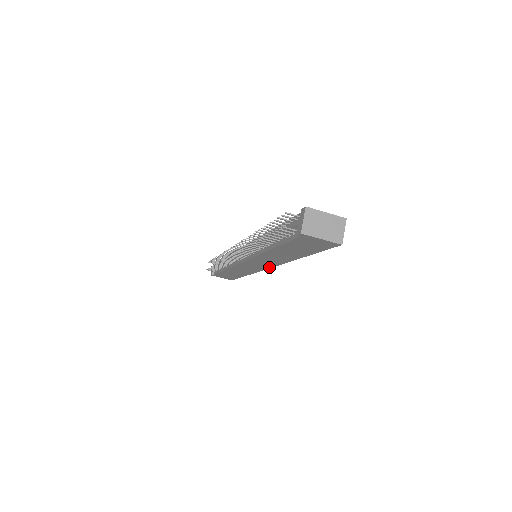
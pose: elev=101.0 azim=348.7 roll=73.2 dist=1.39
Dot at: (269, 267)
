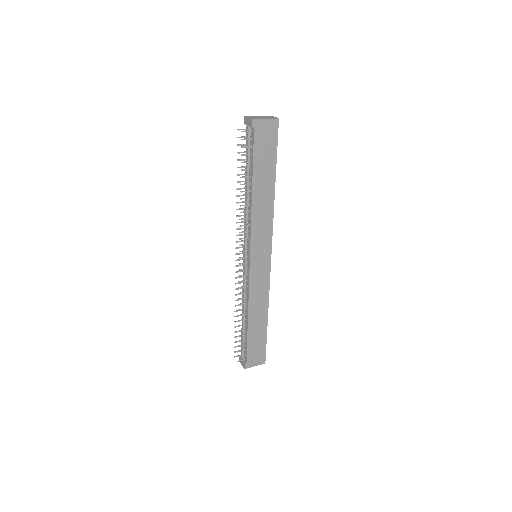
Dot at: (270, 252)
